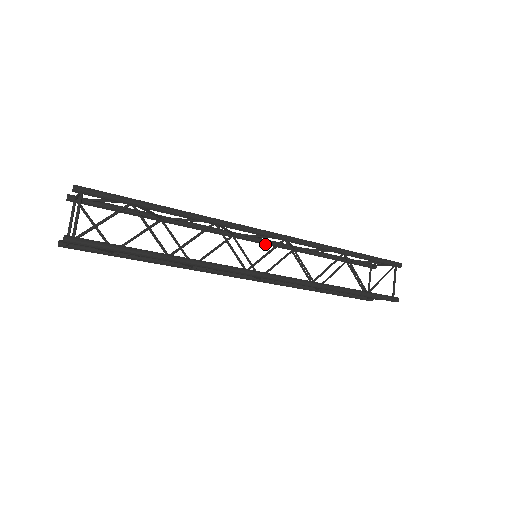
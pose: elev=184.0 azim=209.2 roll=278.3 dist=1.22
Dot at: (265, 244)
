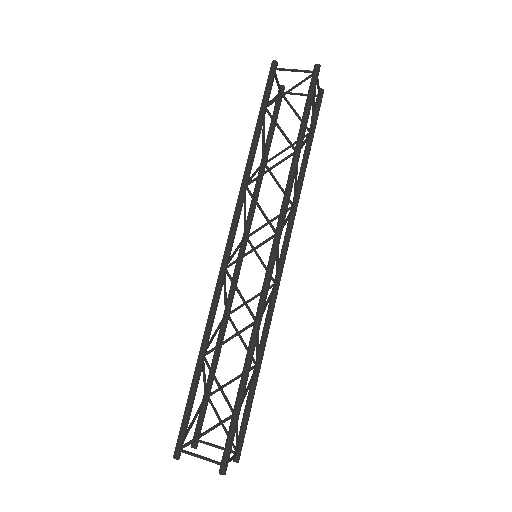
Dot at: (236, 227)
